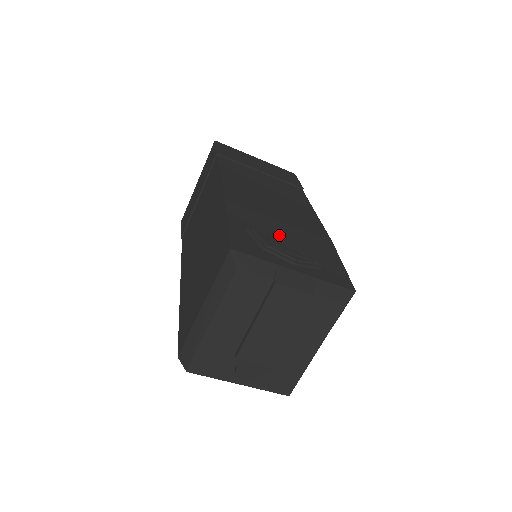
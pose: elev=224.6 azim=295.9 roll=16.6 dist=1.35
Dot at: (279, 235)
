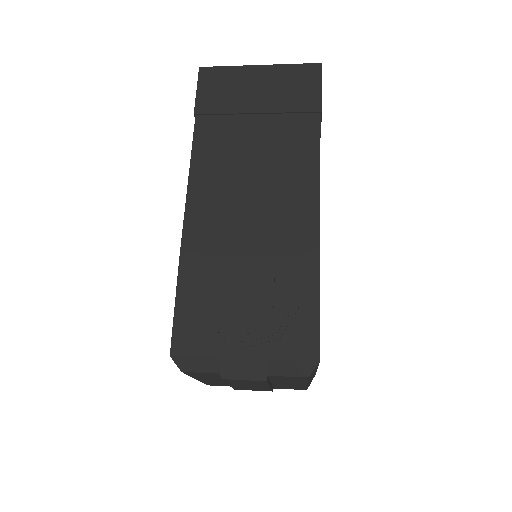
Dot at: (232, 301)
